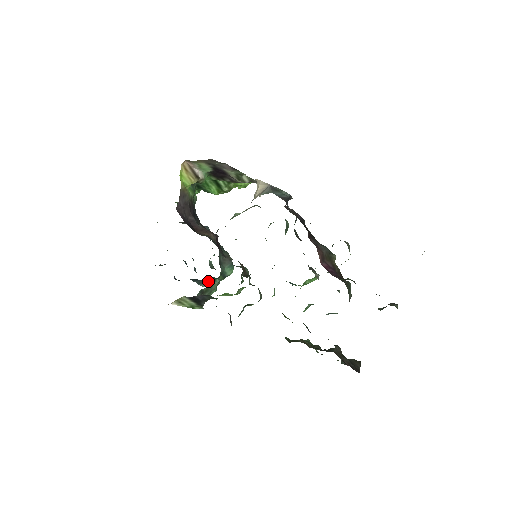
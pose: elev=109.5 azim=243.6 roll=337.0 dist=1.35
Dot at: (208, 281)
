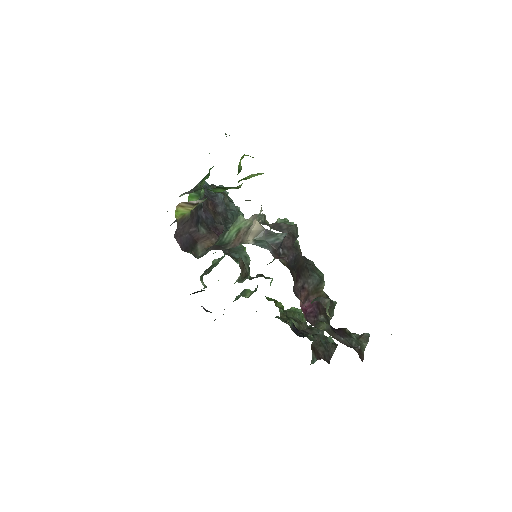
Dot at: (213, 261)
